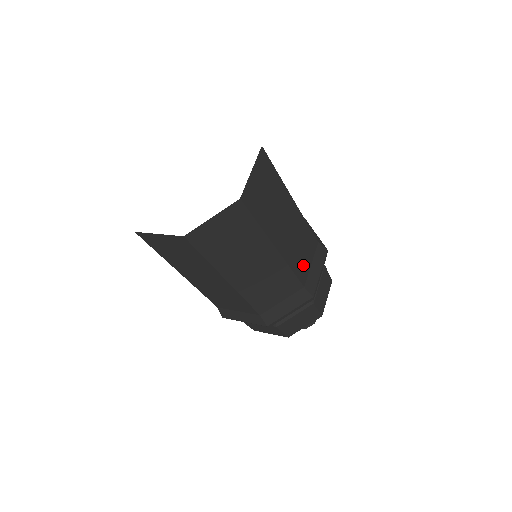
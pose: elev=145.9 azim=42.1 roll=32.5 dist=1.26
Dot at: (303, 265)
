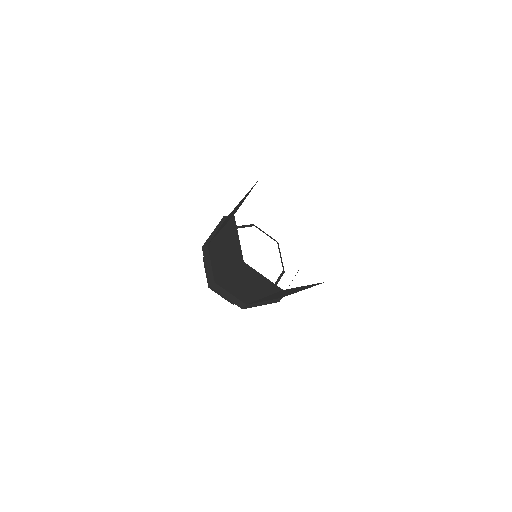
Dot at: occluded
